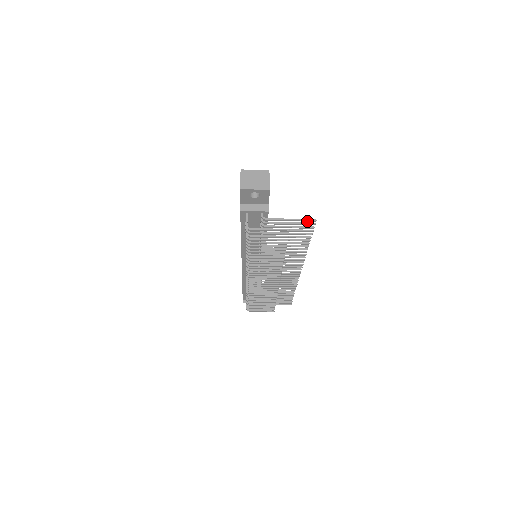
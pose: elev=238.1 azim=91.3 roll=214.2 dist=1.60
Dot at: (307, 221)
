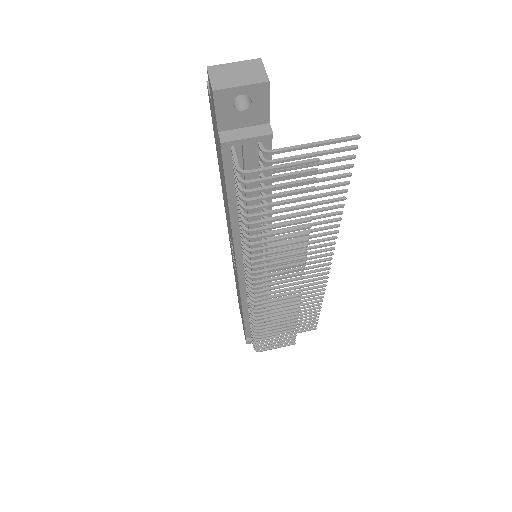
Dot at: (343, 141)
